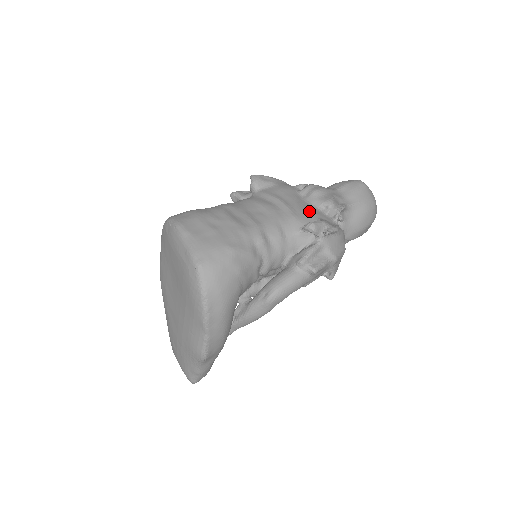
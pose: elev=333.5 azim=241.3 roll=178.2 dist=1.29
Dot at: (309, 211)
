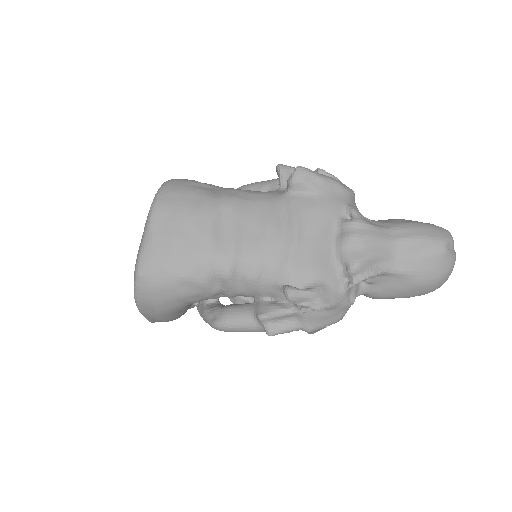
Dot at: (316, 264)
